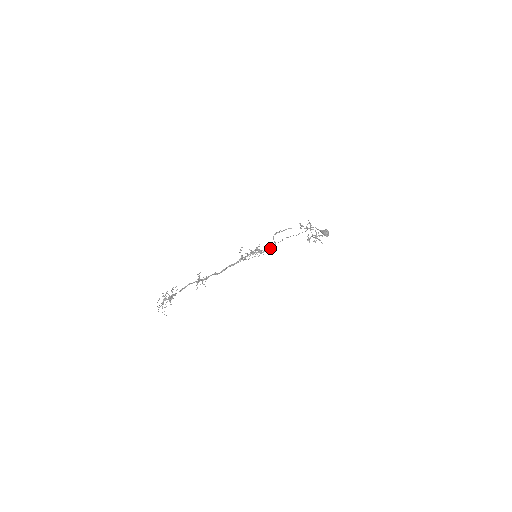
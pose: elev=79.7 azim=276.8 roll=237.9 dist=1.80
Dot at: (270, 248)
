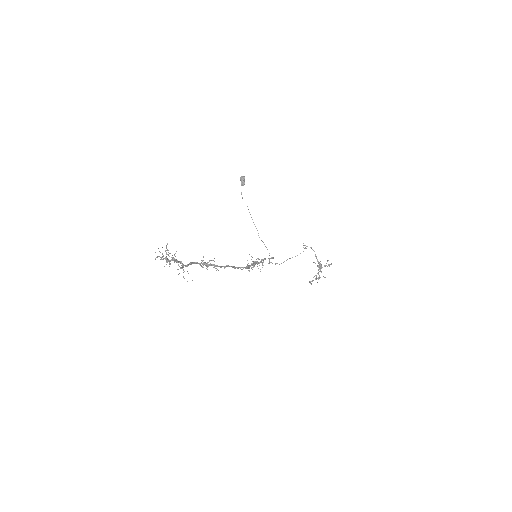
Dot at: occluded
